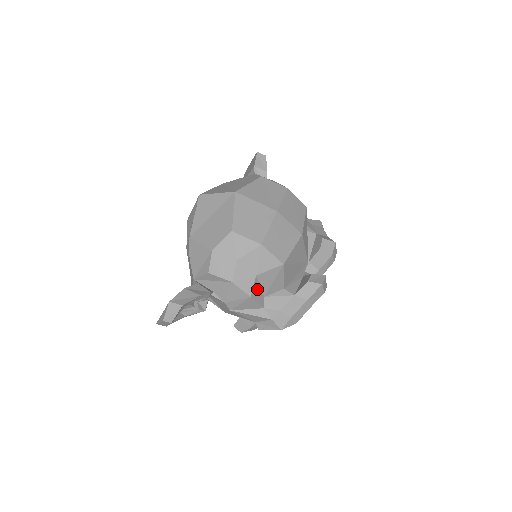
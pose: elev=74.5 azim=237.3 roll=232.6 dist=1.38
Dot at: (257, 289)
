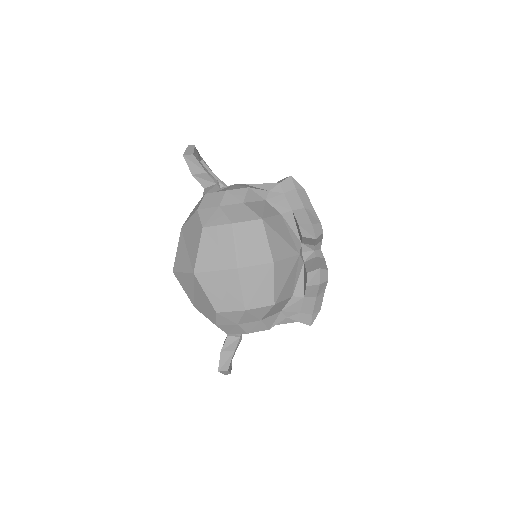
Dot at: (270, 320)
